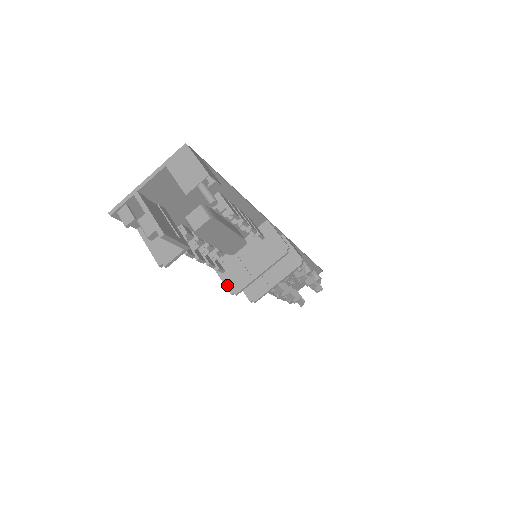
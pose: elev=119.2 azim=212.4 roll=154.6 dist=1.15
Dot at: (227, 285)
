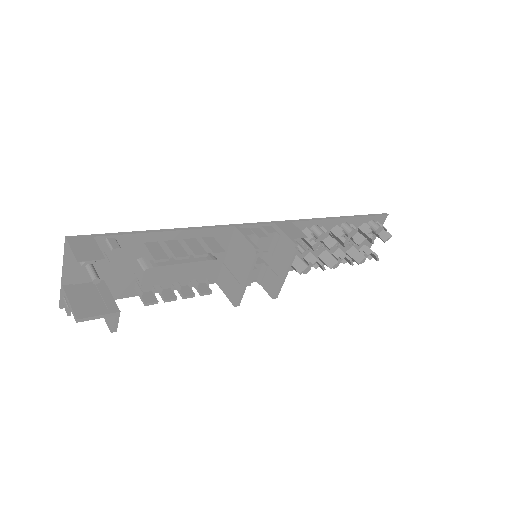
Dot at: (229, 299)
